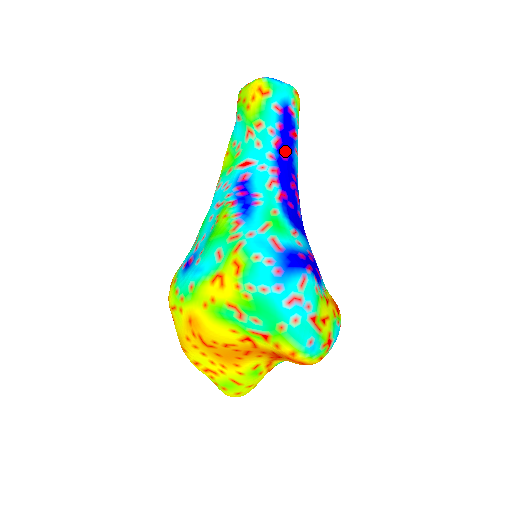
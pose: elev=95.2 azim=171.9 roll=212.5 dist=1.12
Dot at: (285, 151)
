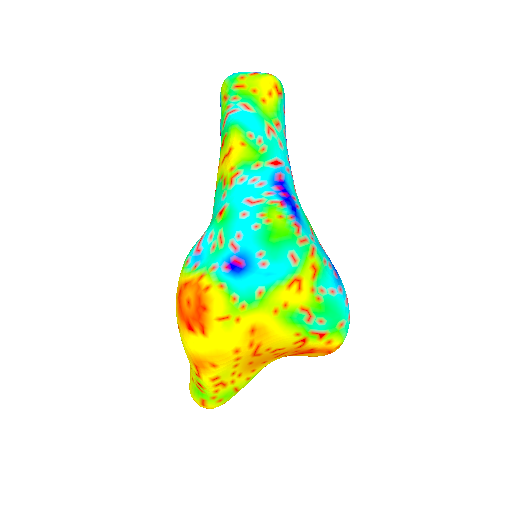
Dot at: occluded
